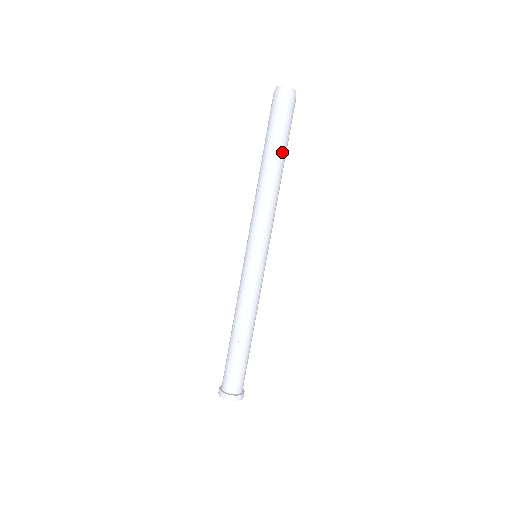
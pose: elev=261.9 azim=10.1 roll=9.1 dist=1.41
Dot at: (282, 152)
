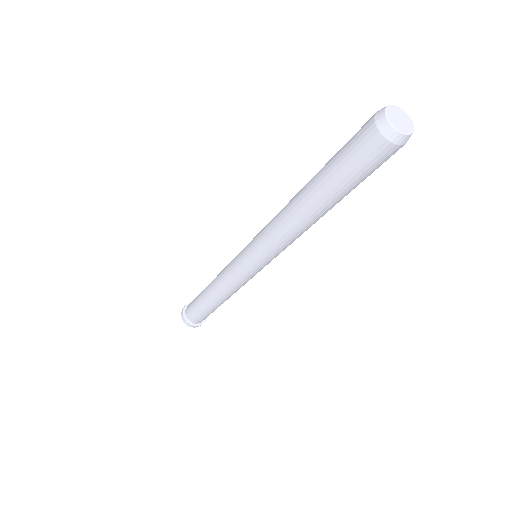
Dot at: (334, 199)
